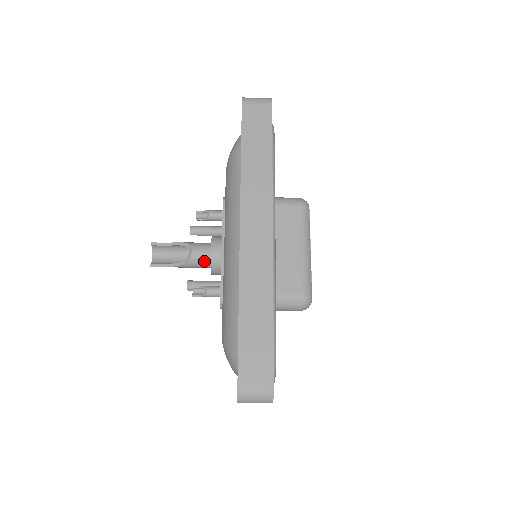
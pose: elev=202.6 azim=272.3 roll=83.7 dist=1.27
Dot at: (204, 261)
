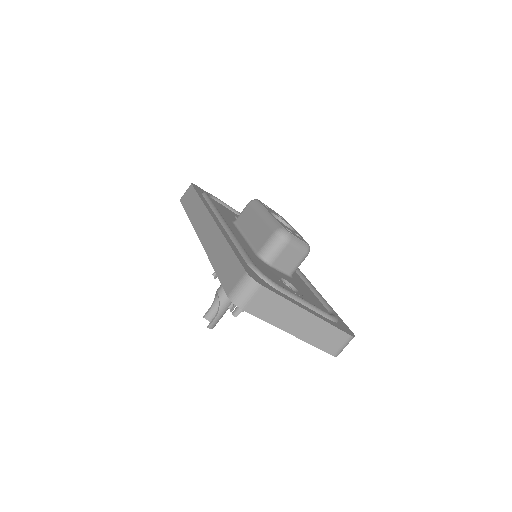
Dot at: occluded
